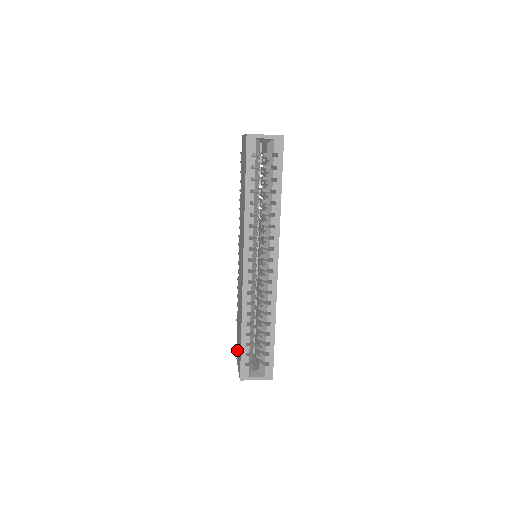
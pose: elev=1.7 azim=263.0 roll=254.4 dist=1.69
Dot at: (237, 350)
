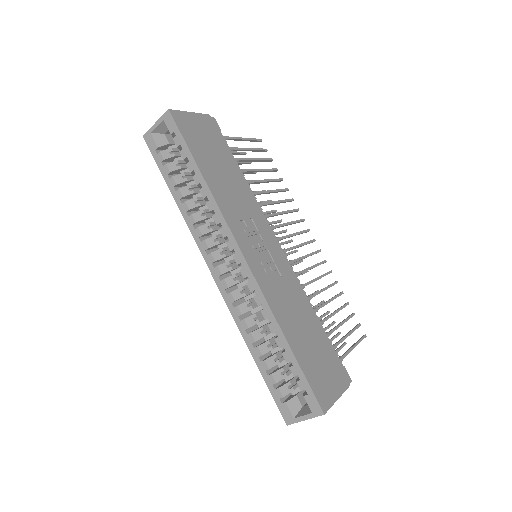
Dot at: occluded
